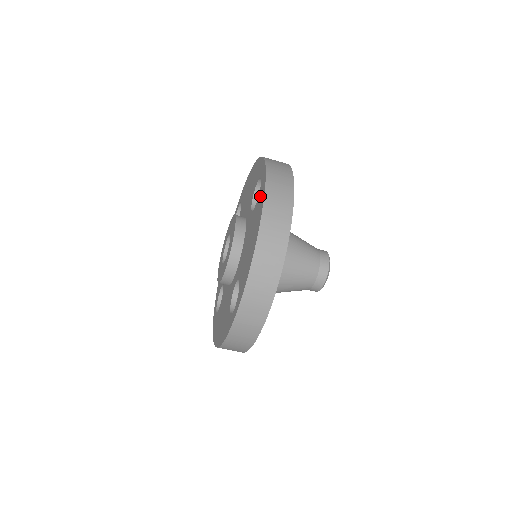
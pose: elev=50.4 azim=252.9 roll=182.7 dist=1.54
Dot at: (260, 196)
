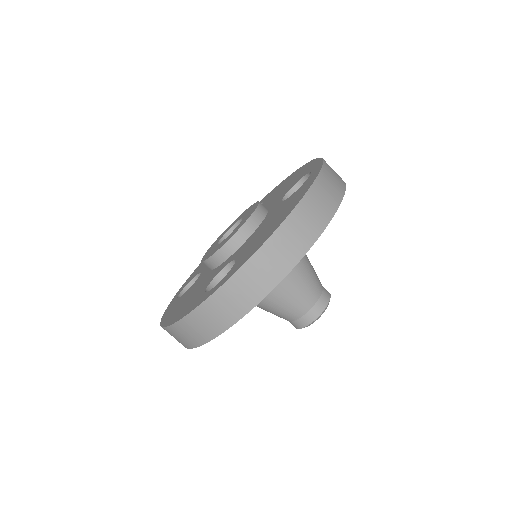
Dot at: (305, 184)
